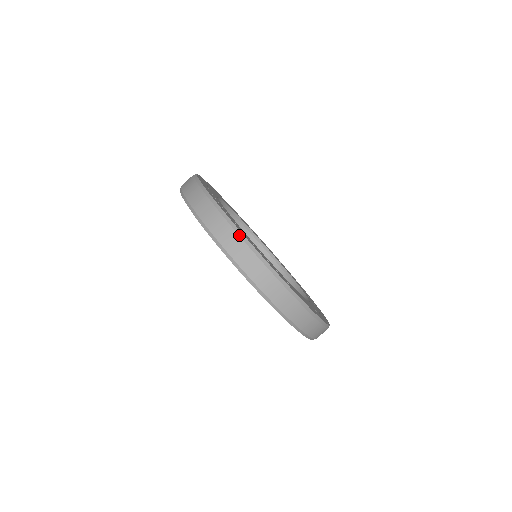
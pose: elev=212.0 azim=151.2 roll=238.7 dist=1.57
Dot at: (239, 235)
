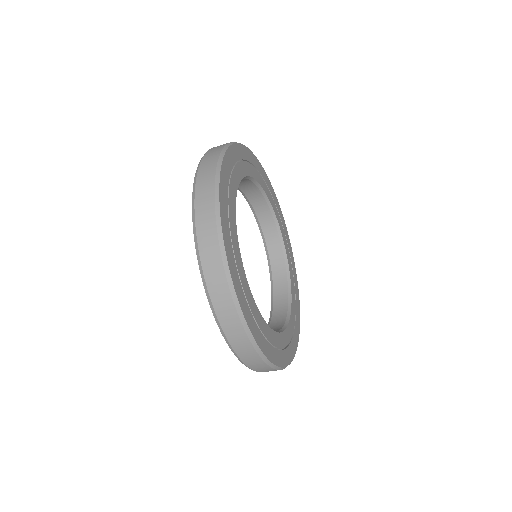
Dot at: (255, 350)
